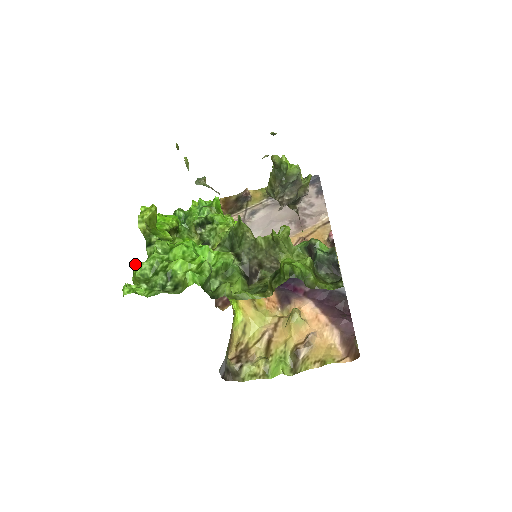
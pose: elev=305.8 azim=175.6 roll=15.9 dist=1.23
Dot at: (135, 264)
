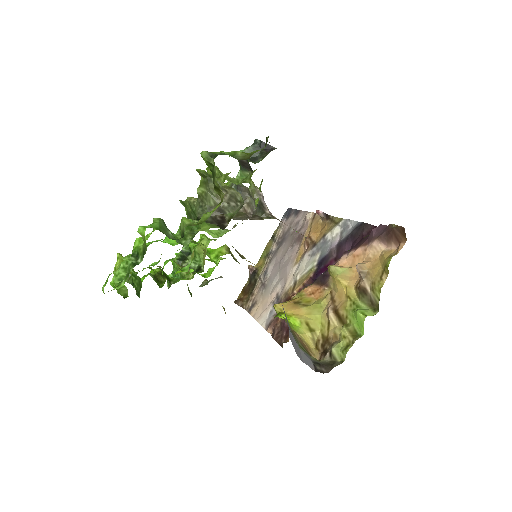
Dot at: occluded
